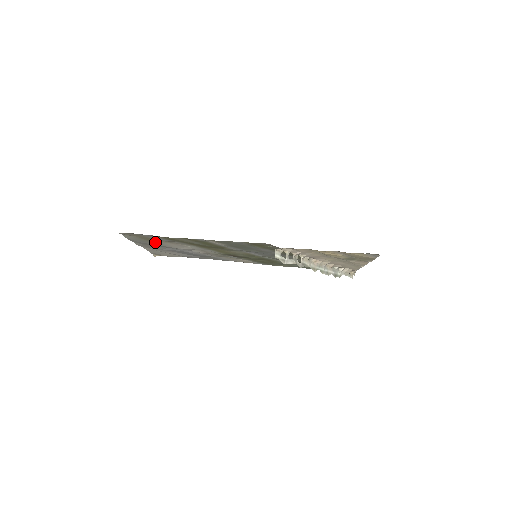
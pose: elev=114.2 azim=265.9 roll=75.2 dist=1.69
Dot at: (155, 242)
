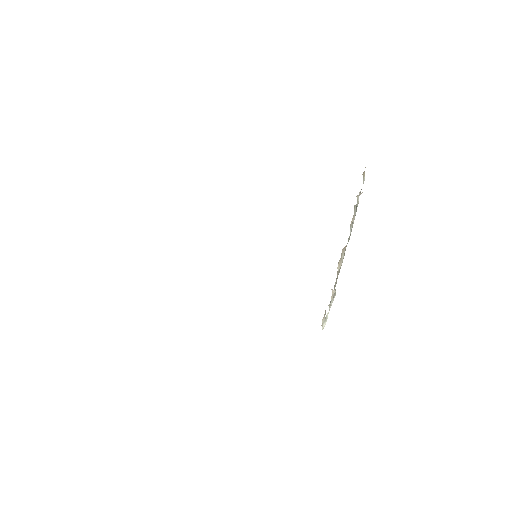
Dot at: occluded
